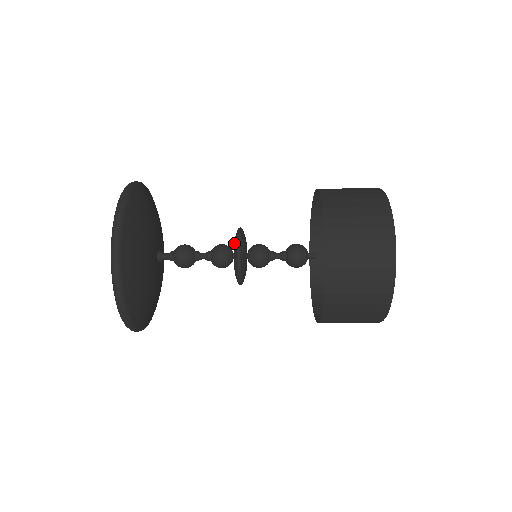
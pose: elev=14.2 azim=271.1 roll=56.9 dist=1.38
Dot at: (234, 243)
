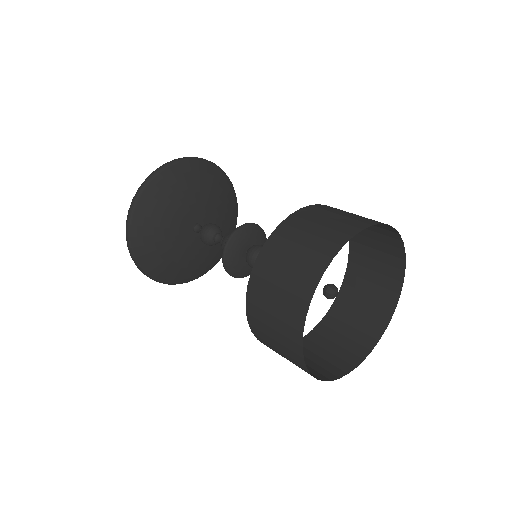
Dot at: occluded
